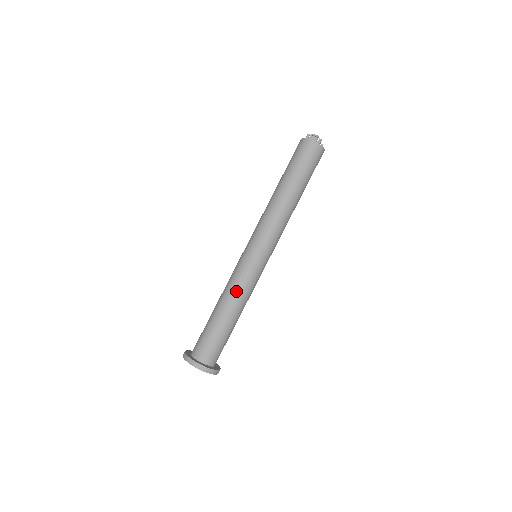
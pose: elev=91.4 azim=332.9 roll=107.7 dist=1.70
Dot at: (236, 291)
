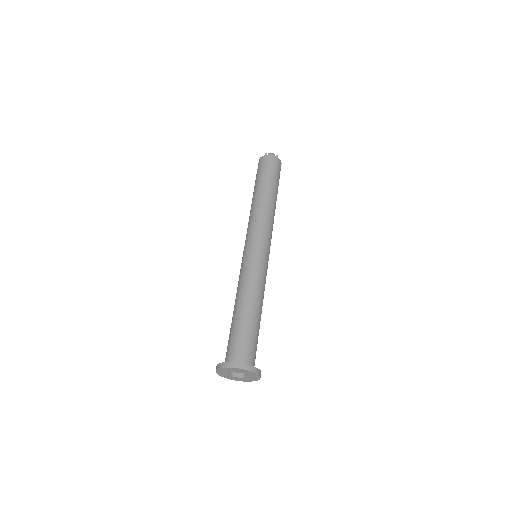
Dot at: (255, 285)
